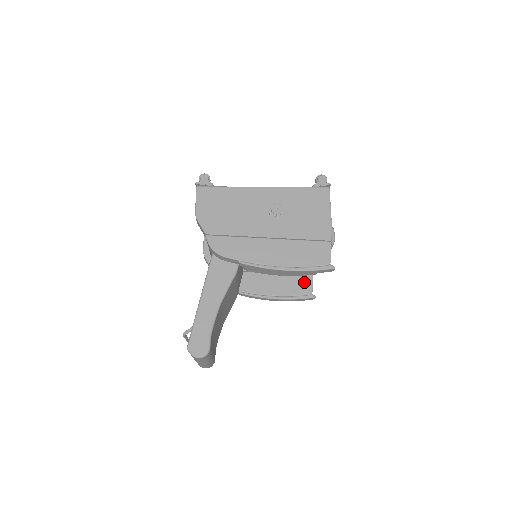
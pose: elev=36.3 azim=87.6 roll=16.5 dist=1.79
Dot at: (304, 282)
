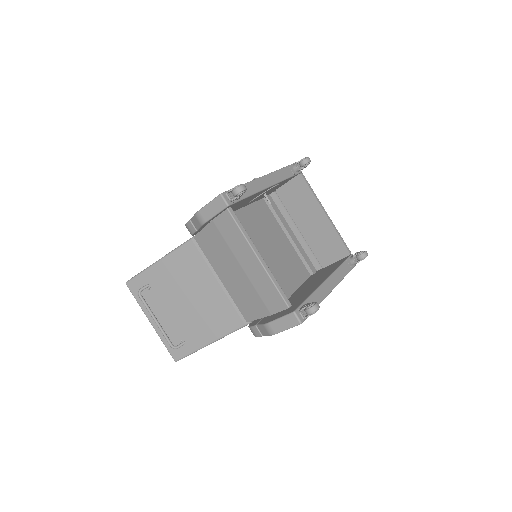
Dot at: occluded
